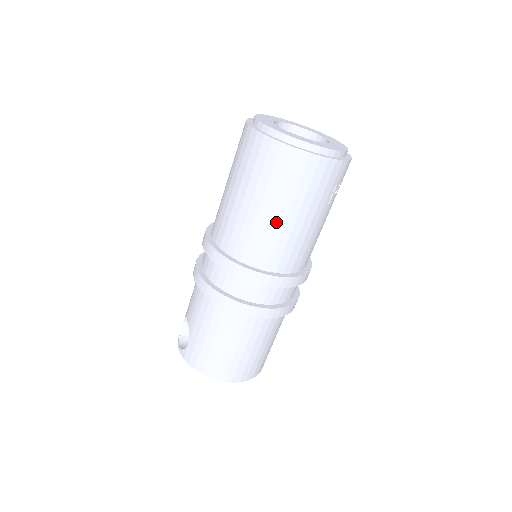
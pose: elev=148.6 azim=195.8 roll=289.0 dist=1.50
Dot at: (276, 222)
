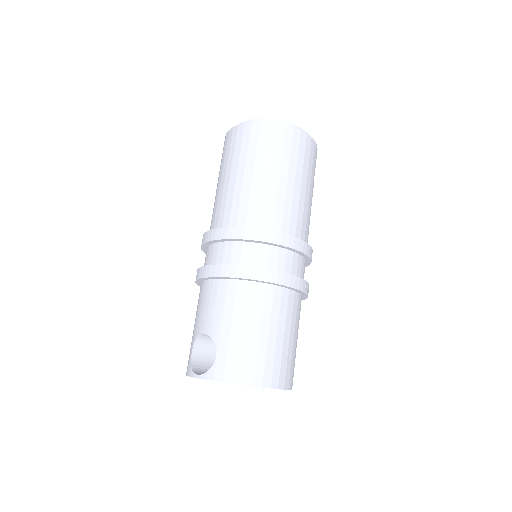
Dot at: (287, 187)
